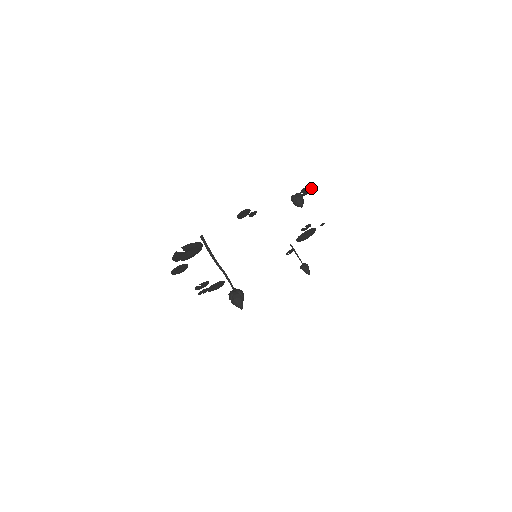
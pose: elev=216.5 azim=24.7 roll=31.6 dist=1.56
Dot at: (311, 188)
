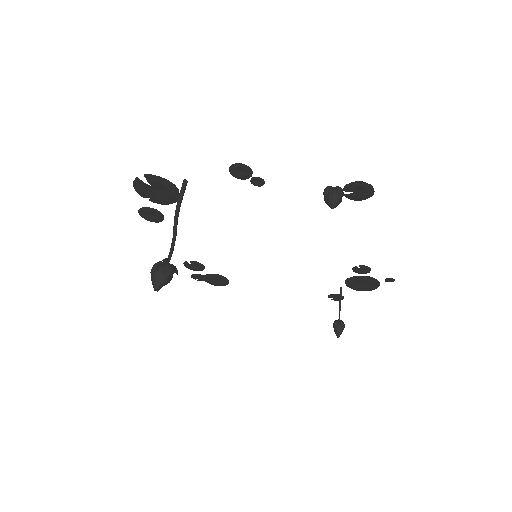
Dot at: (365, 191)
